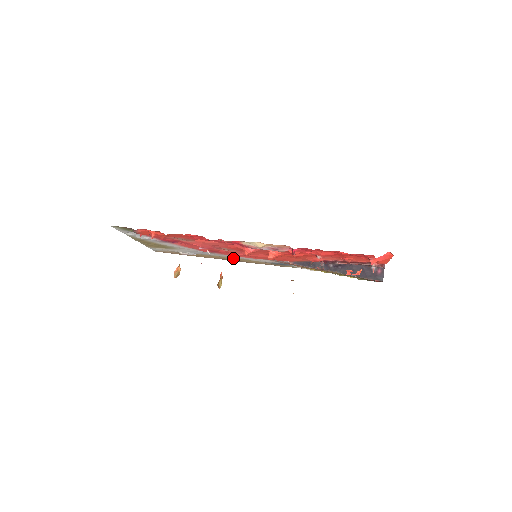
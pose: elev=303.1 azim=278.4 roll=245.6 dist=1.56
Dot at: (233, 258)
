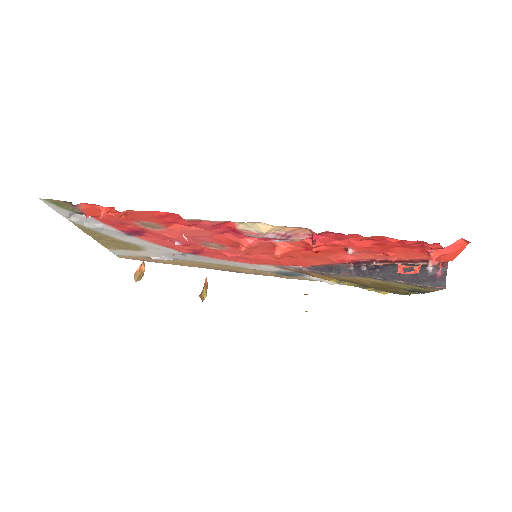
Dot at: (223, 265)
